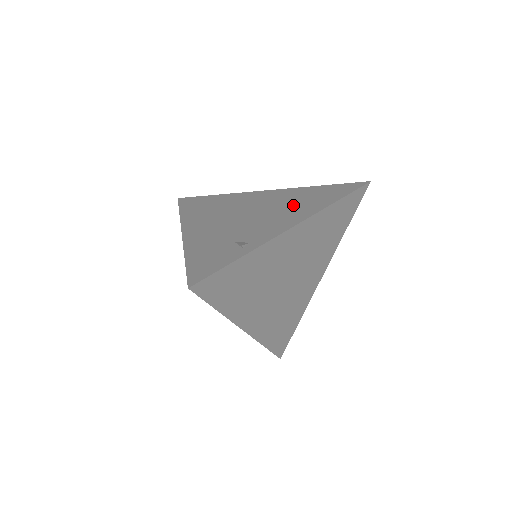
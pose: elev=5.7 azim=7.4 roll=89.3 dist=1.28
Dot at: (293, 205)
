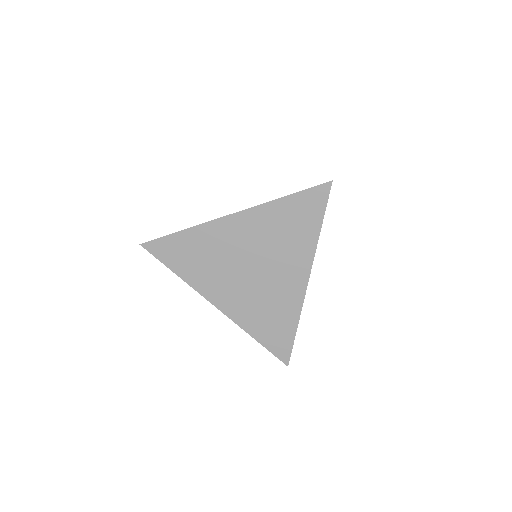
Dot at: occluded
